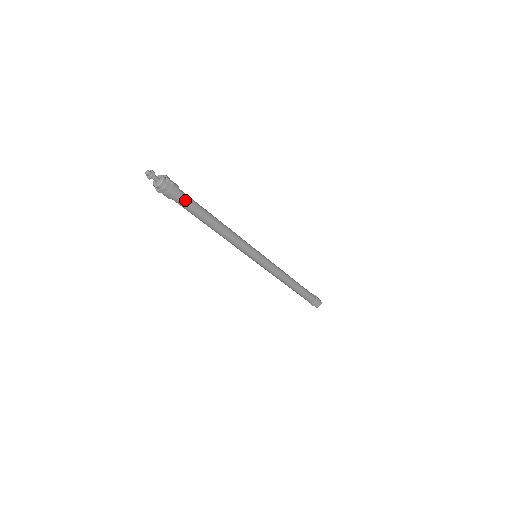
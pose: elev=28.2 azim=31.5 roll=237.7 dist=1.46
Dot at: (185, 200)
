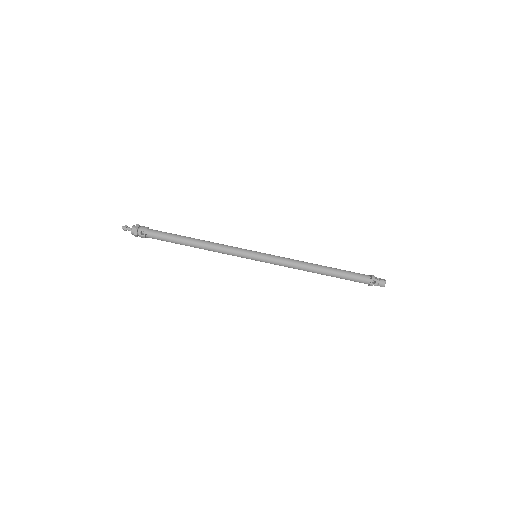
Dot at: (158, 231)
